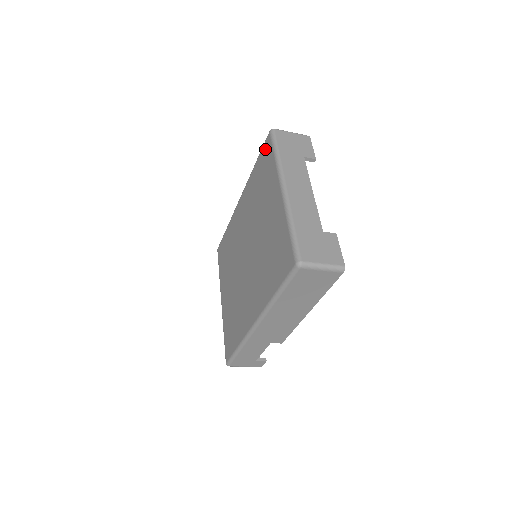
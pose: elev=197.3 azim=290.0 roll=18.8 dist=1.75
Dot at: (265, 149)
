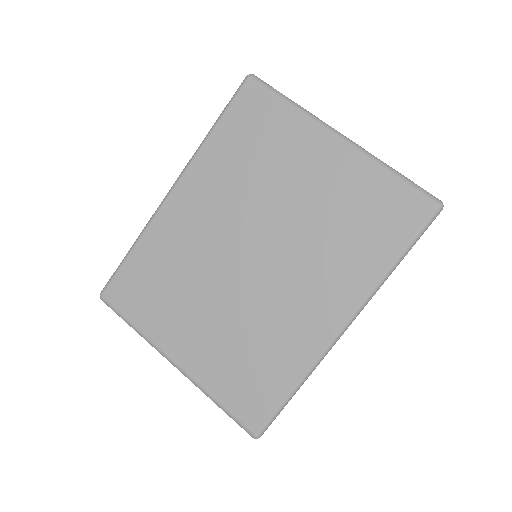
Dot at: (246, 101)
